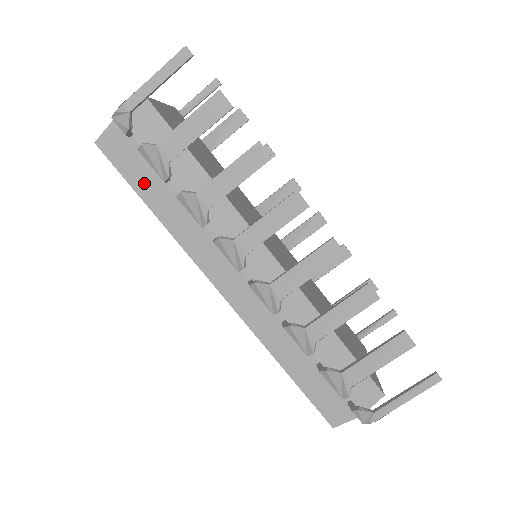
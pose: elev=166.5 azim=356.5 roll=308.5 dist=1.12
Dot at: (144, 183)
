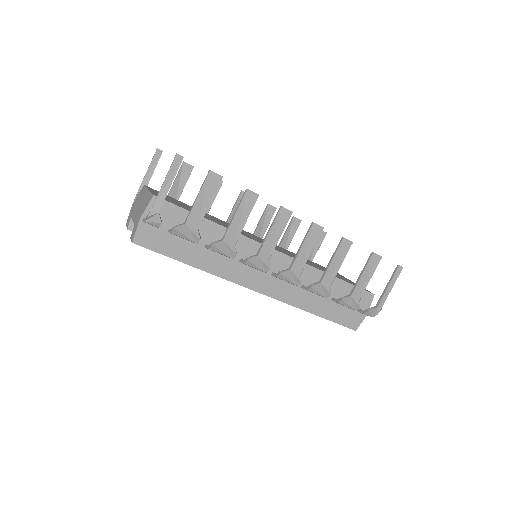
Dot at: (178, 251)
